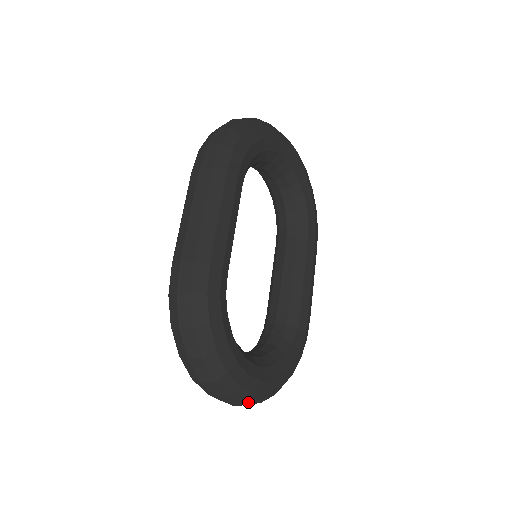
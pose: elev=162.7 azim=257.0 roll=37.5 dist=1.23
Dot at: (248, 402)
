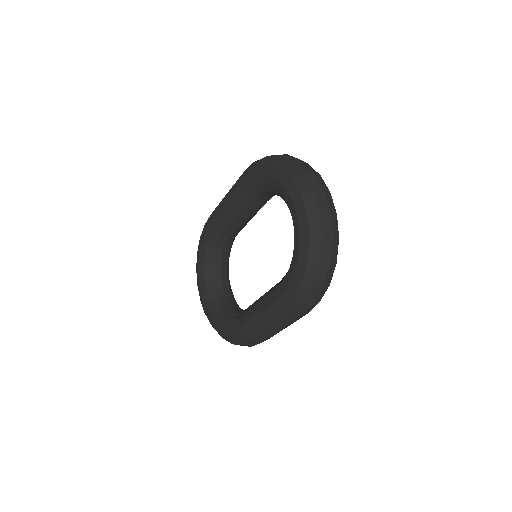
Dot at: (331, 196)
